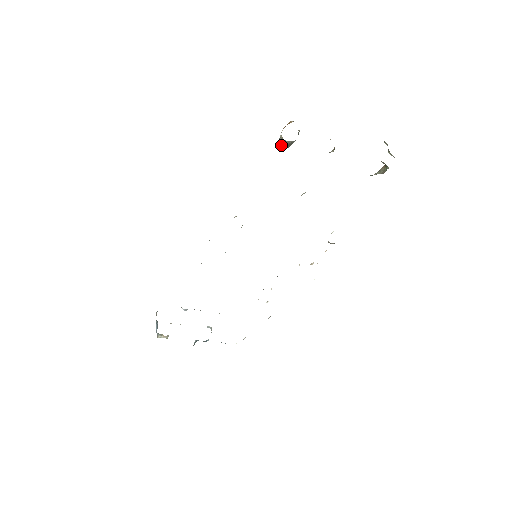
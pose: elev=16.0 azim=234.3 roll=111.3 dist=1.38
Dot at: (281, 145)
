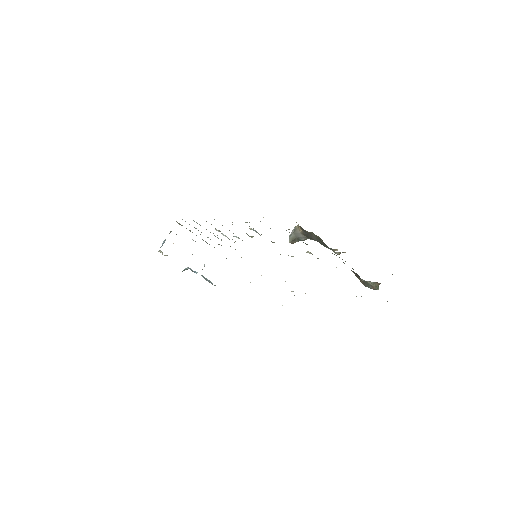
Dot at: (291, 234)
